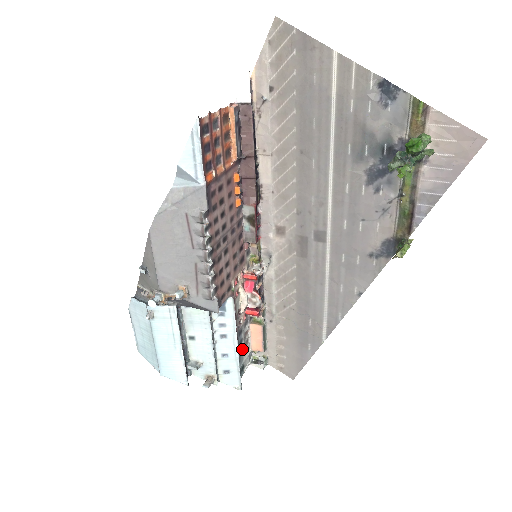
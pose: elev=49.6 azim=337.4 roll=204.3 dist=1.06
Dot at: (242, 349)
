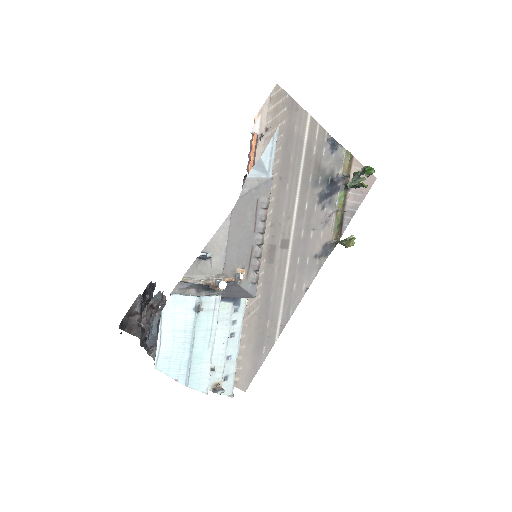
Dot at: occluded
